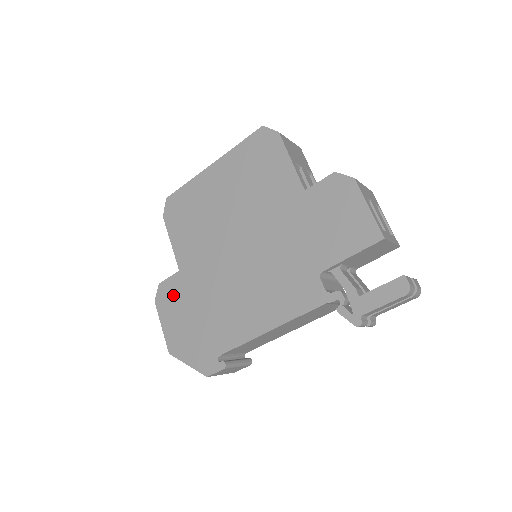
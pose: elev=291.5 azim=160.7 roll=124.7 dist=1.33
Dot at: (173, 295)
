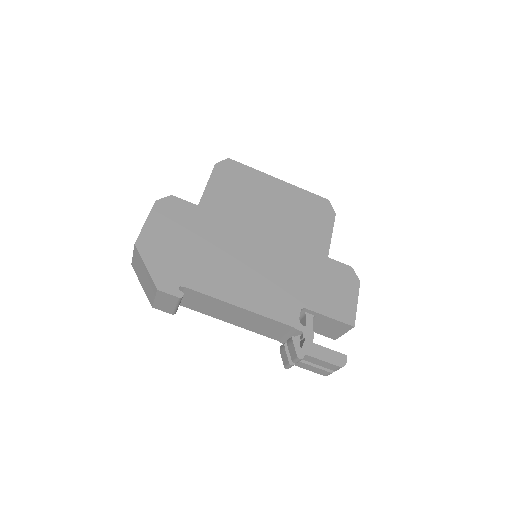
Dot at: (178, 213)
